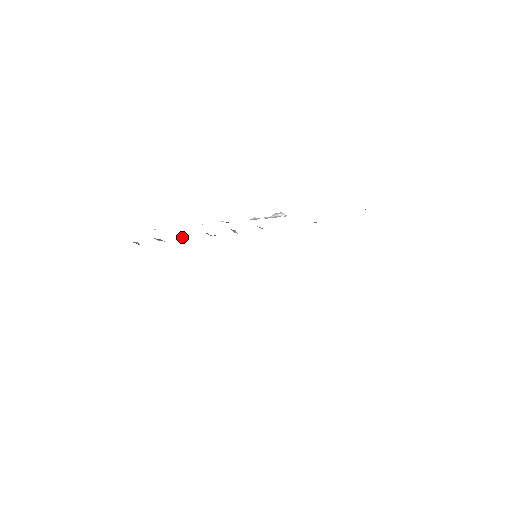
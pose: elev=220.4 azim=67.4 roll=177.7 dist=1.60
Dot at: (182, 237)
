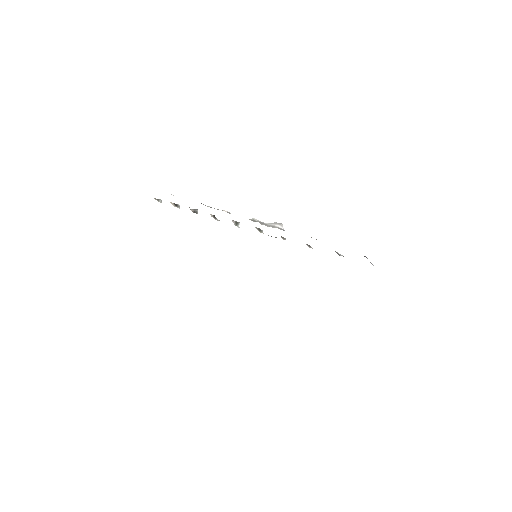
Dot at: (193, 211)
